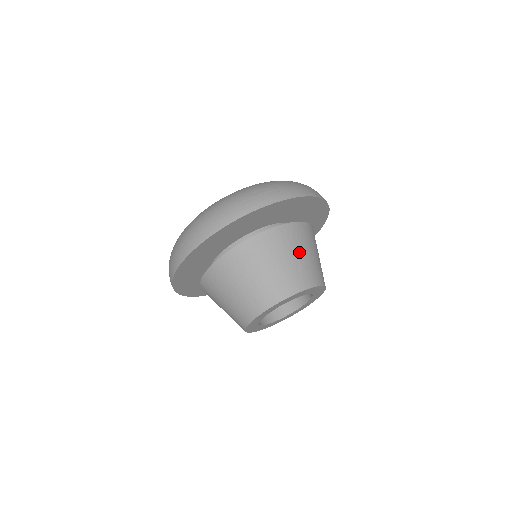
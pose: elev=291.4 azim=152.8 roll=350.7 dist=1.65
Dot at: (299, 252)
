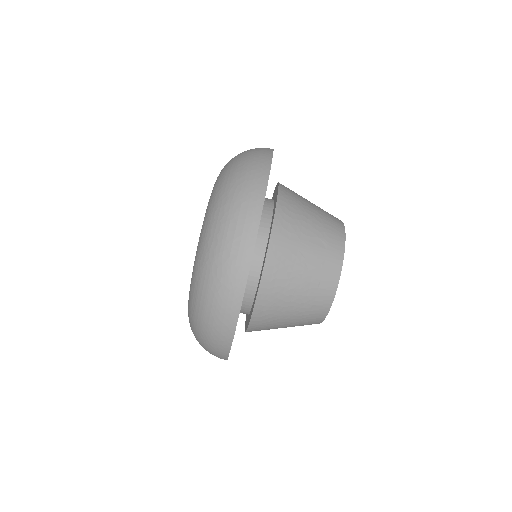
Dot at: (307, 229)
